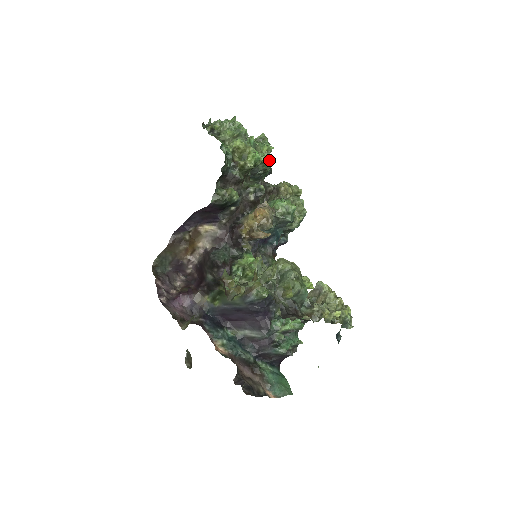
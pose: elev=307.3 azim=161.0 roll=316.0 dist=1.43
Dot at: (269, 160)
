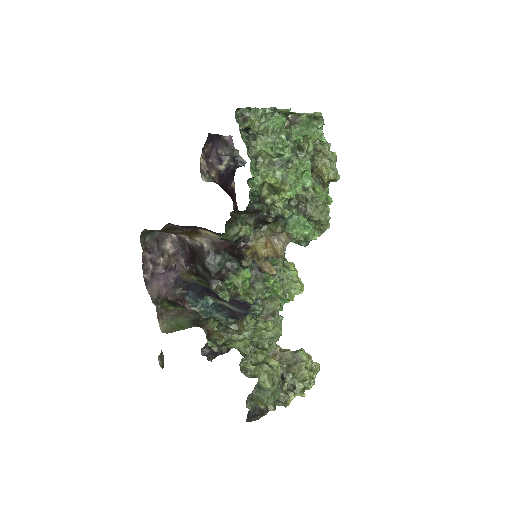
Dot at: (310, 174)
